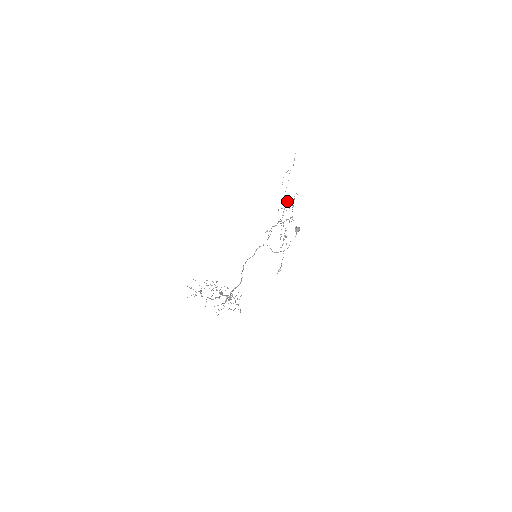
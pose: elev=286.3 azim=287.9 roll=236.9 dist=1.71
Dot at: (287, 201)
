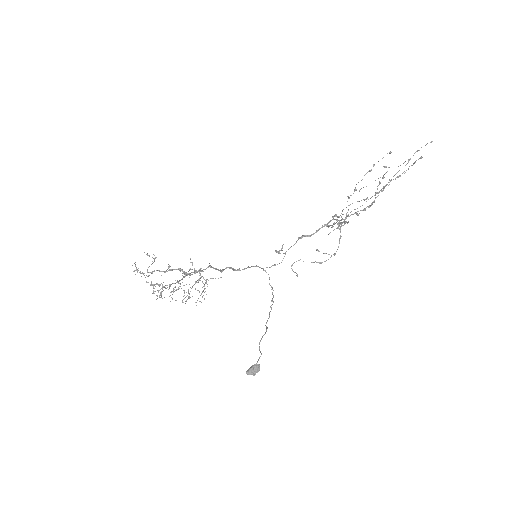
Dot at: (345, 222)
